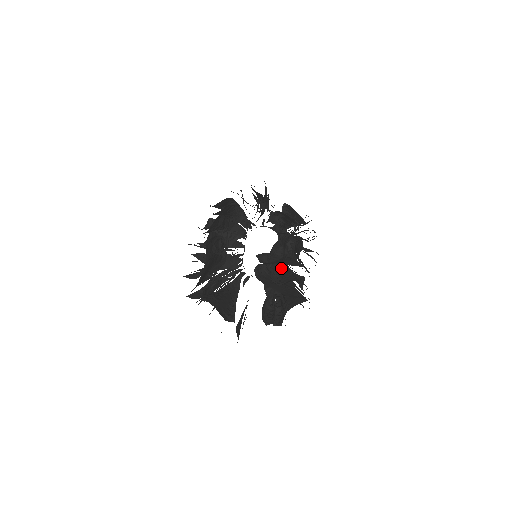
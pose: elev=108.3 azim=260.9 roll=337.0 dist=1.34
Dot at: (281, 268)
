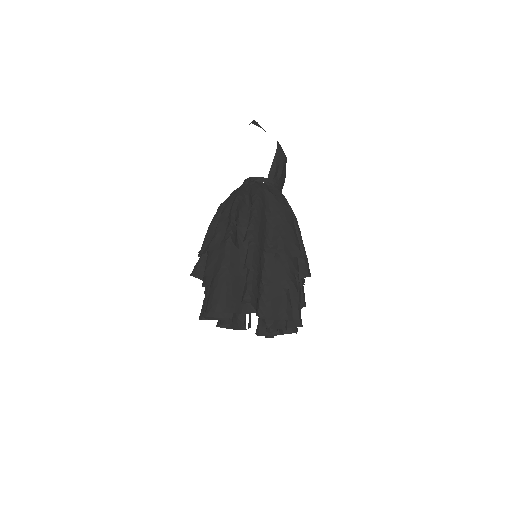
Dot at: occluded
